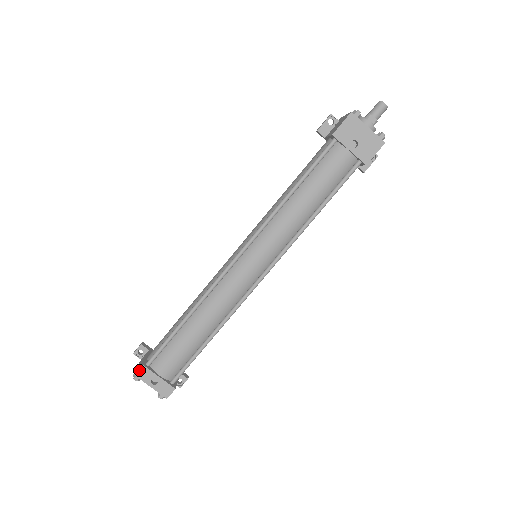
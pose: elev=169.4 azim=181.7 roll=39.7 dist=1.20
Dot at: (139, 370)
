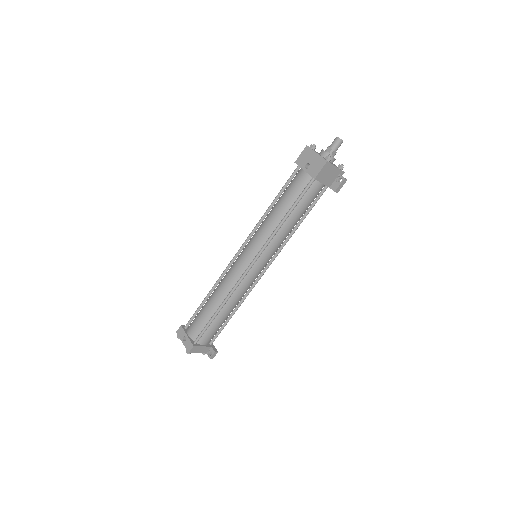
Dot at: (179, 329)
